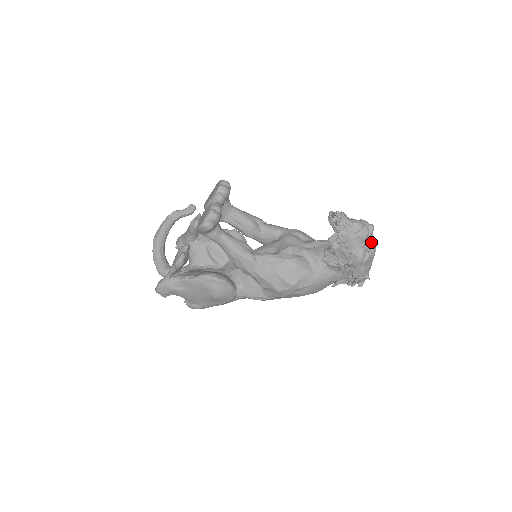
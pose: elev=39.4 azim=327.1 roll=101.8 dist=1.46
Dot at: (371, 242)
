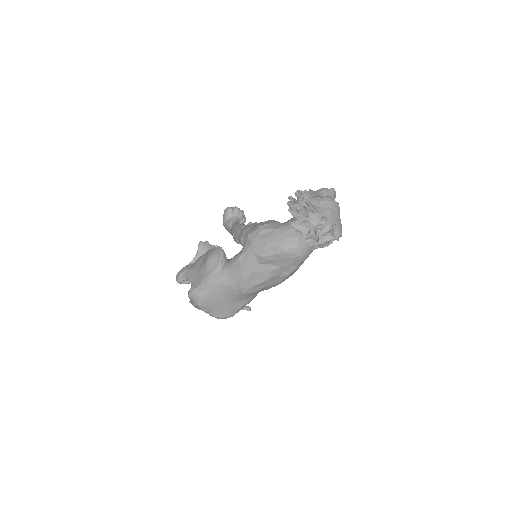
Dot at: (330, 197)
